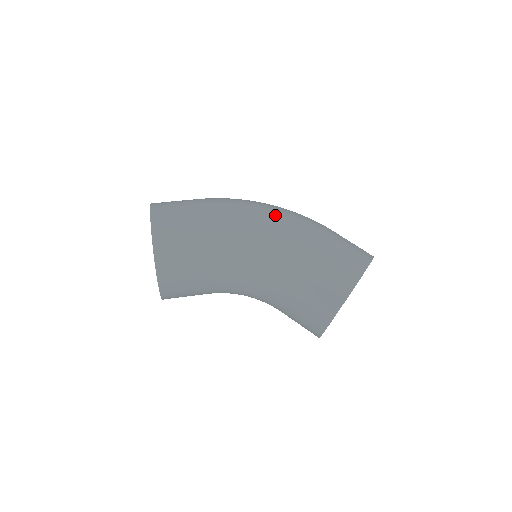
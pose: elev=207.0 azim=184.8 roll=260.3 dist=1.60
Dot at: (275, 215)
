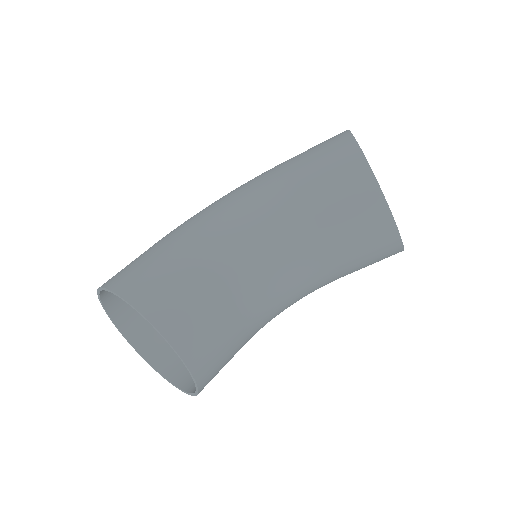
Dot at: occluded
